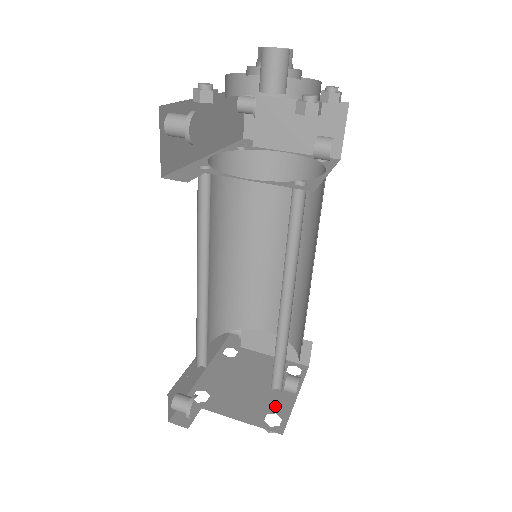
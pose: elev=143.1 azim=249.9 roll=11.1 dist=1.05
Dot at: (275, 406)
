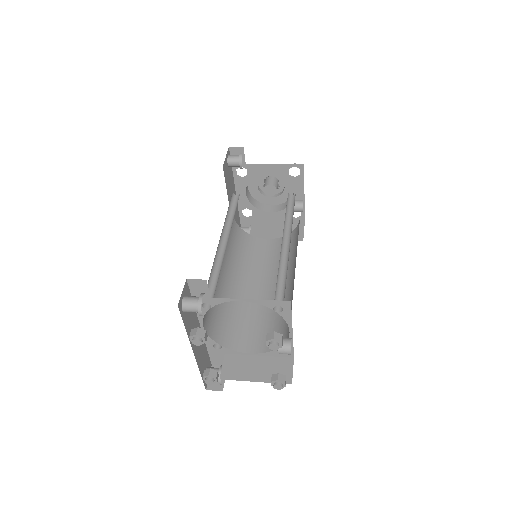
Dot at: occluded
